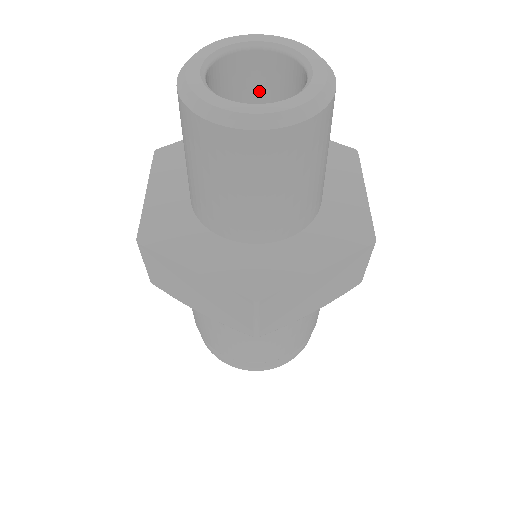
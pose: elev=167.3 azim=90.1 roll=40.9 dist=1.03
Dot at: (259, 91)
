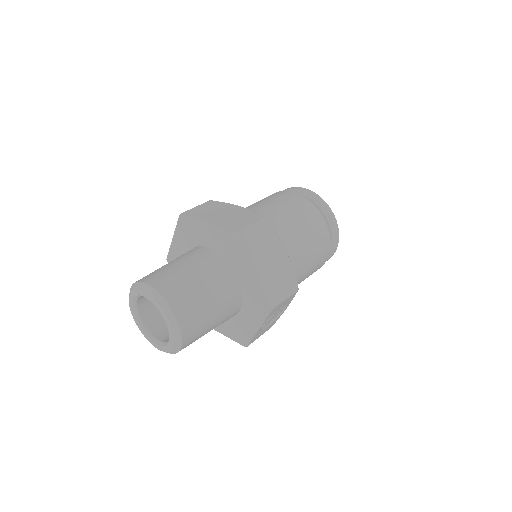
Dot at: occluded
